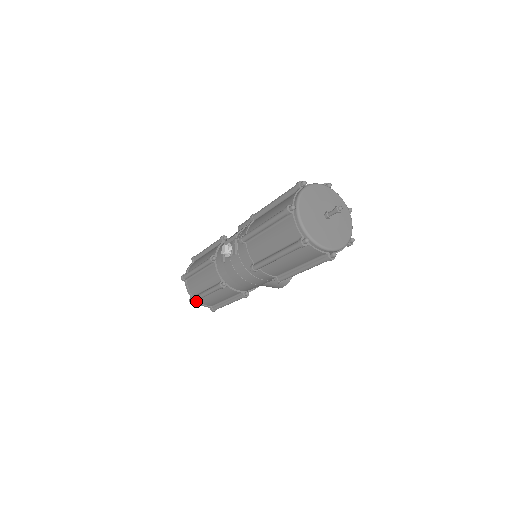
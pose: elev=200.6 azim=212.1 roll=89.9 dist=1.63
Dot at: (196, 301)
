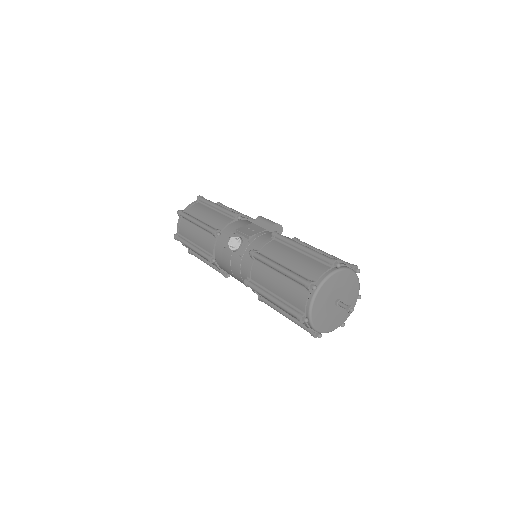
Dot at: occluded
